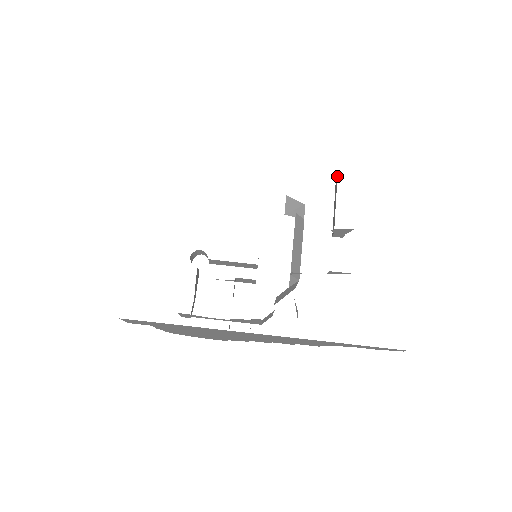
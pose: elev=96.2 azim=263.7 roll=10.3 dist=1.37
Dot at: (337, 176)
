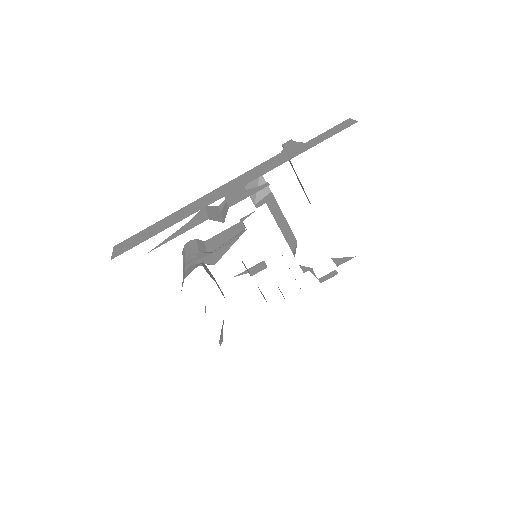
Dot at: occluded
